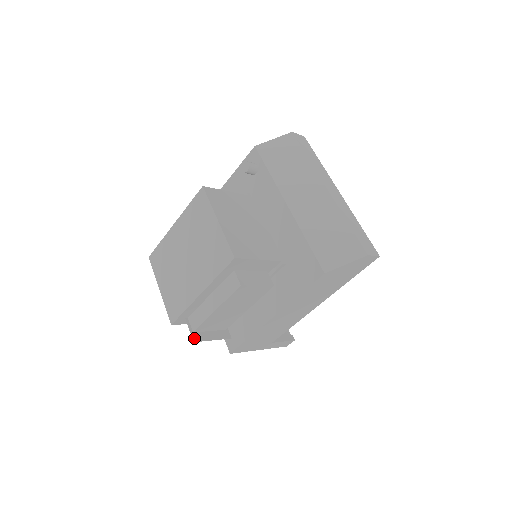
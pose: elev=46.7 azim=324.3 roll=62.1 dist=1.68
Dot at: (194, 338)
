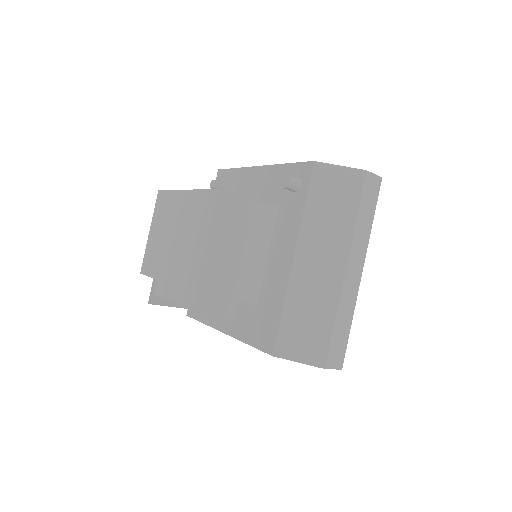
Dot at: (151, 300)
